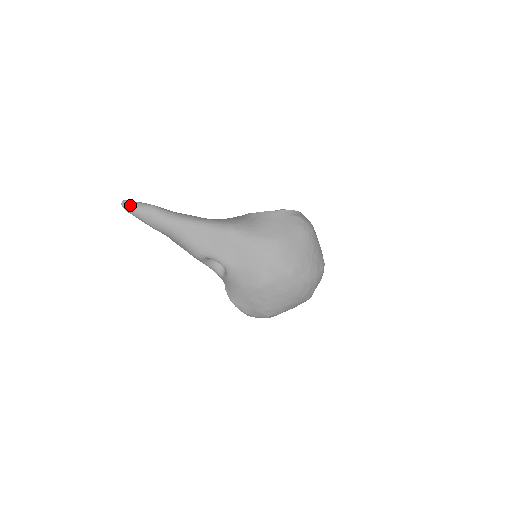
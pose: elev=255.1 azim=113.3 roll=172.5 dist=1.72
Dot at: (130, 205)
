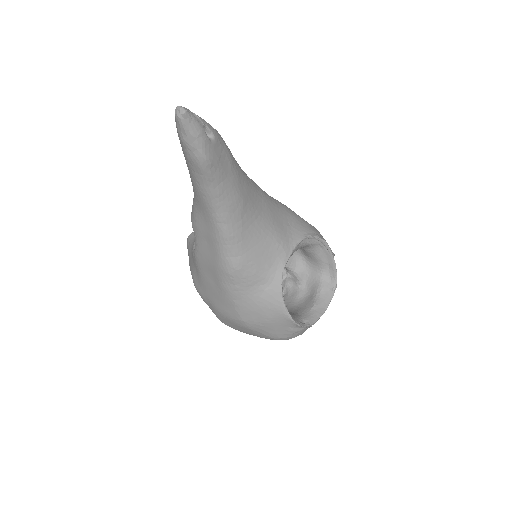
Dot at: (181, 127)
